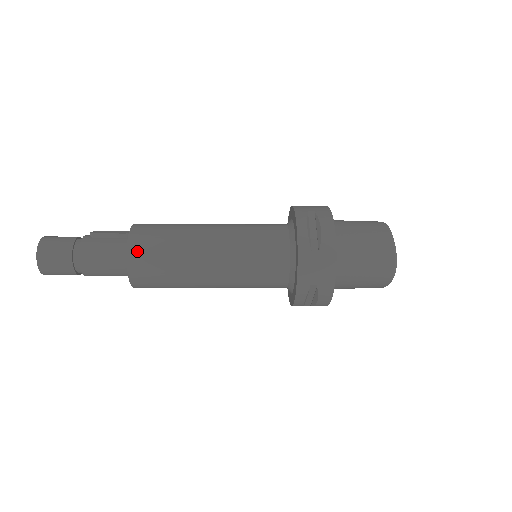
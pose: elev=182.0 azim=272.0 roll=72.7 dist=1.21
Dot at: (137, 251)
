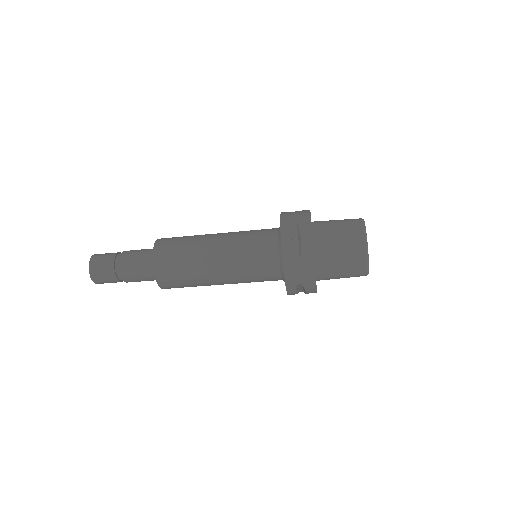
Dot at: (166, 238)
